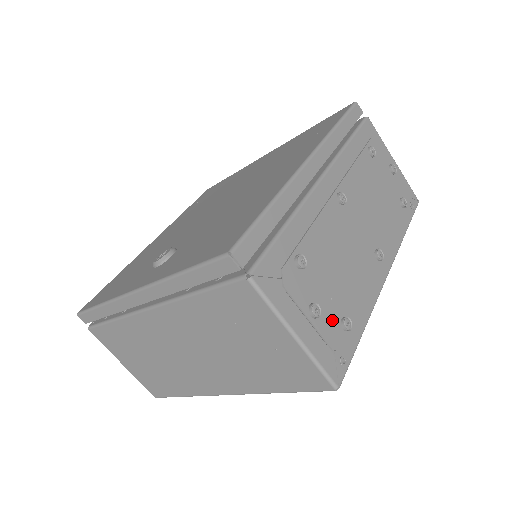
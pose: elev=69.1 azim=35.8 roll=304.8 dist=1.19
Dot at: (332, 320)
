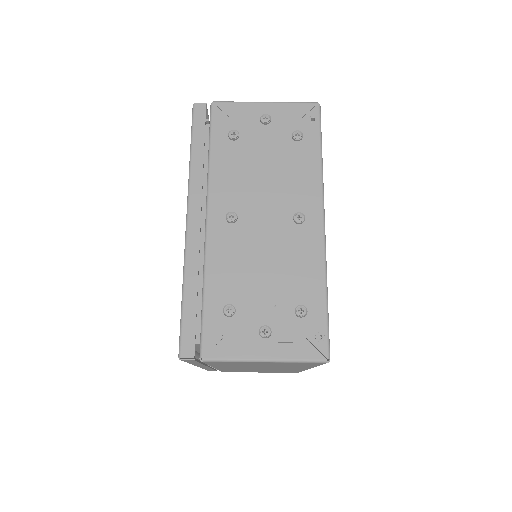
Dot at: (286, 321)
